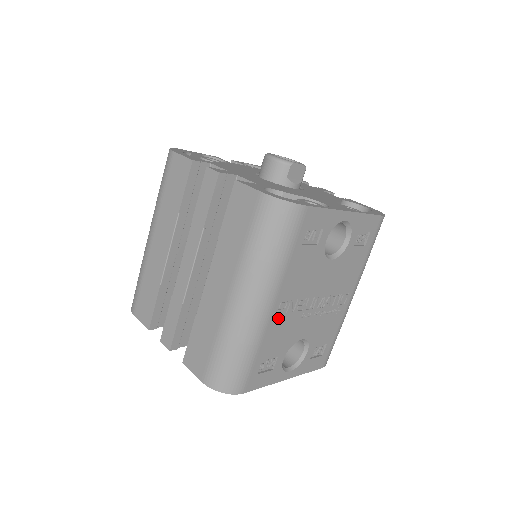
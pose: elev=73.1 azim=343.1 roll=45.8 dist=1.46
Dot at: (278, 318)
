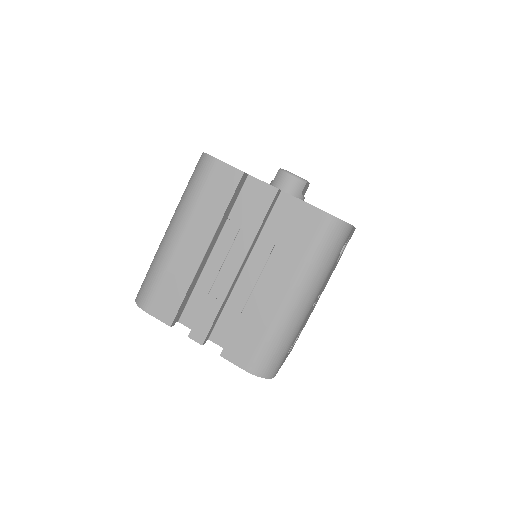
Dot at: occluded
